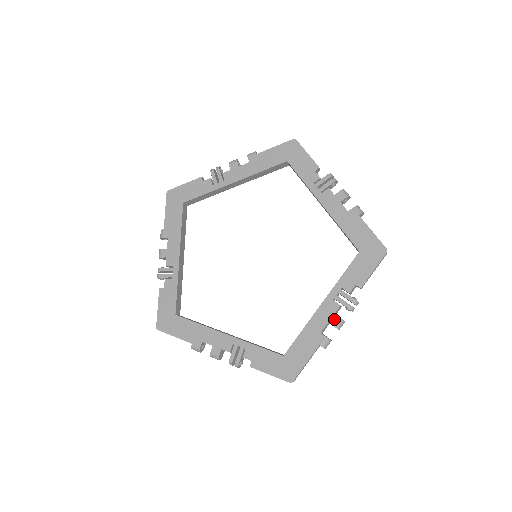
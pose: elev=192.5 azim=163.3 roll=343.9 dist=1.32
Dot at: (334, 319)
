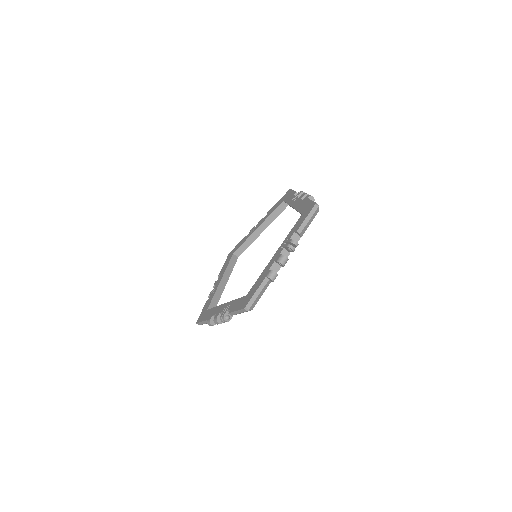
Dot at: (301, 197)
